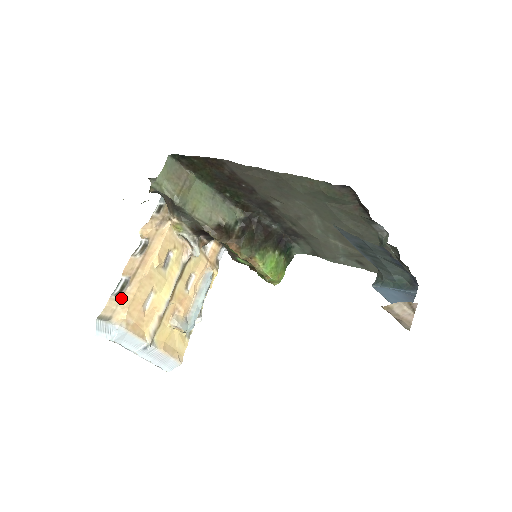
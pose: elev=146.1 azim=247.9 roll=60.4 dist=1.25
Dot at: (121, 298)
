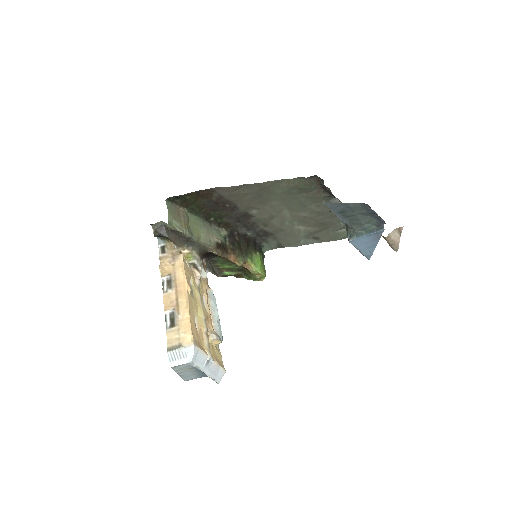
Dot at: (178, 327)
